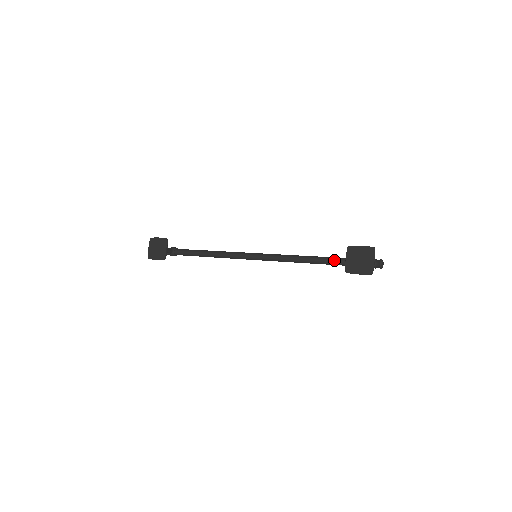
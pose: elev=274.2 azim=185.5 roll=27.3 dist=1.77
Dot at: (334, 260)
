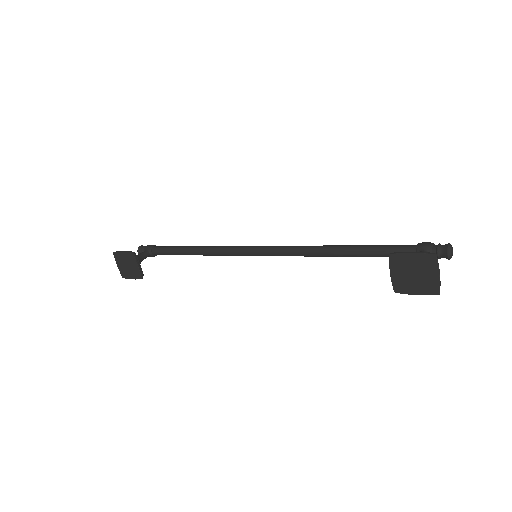
Dot at: (371, 253)
